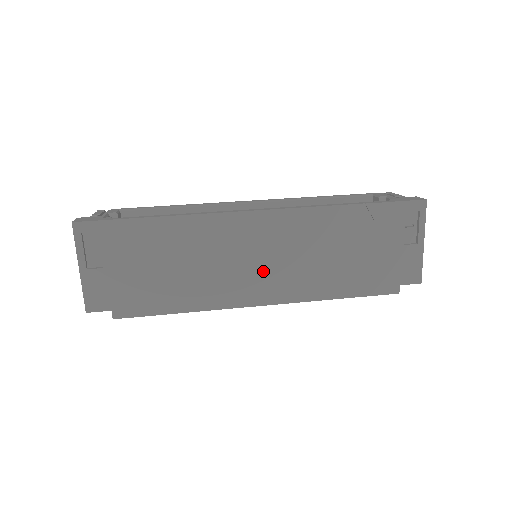
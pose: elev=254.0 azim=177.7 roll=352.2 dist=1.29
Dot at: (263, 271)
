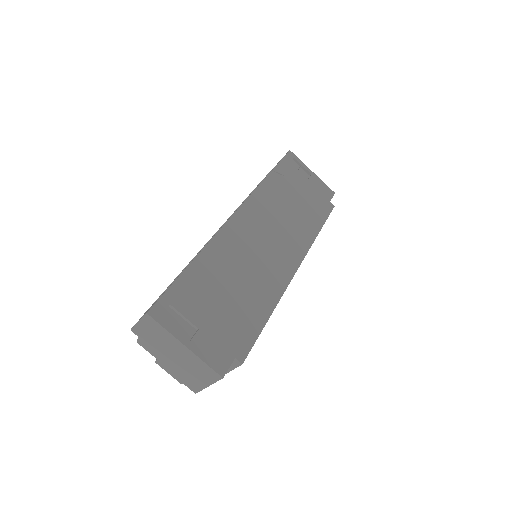
Dot at: (275, 247)
